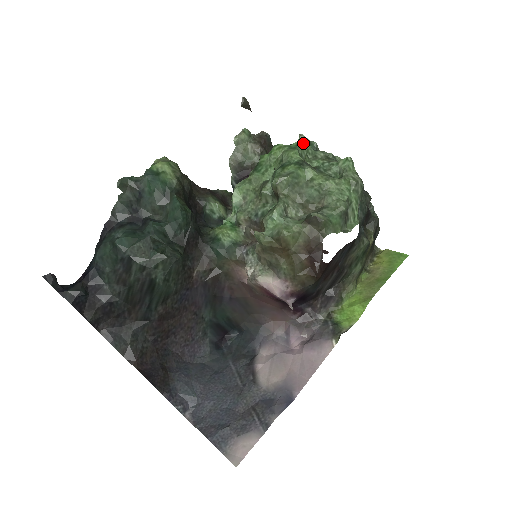
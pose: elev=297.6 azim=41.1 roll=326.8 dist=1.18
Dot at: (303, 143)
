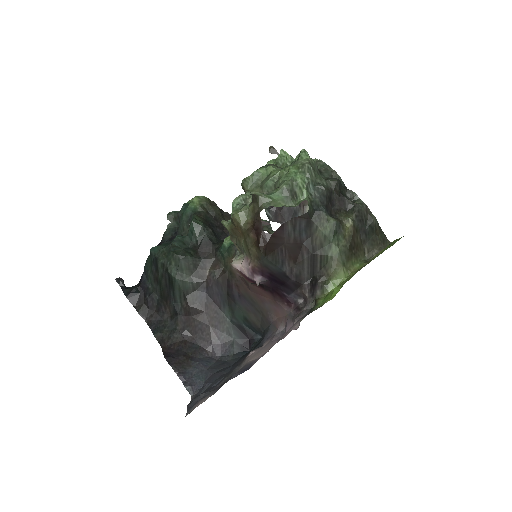
Dot at: (281, 154)
